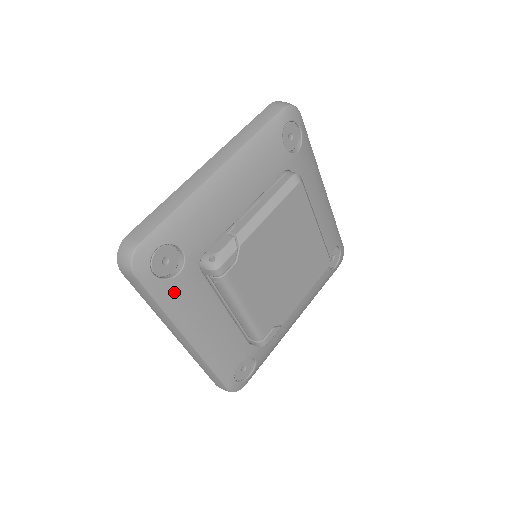
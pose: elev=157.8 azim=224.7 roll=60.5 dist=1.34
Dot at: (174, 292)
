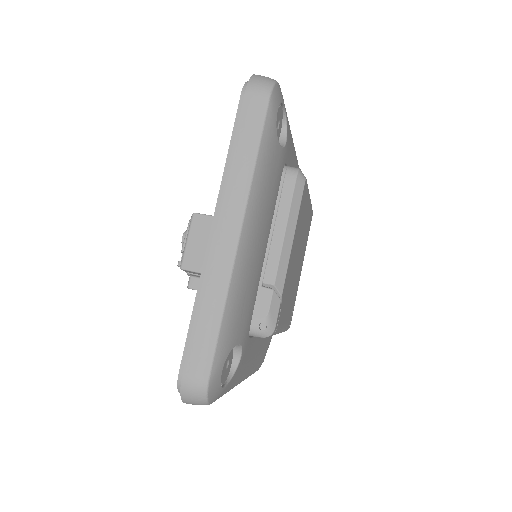
Dot at: (236, 376)
